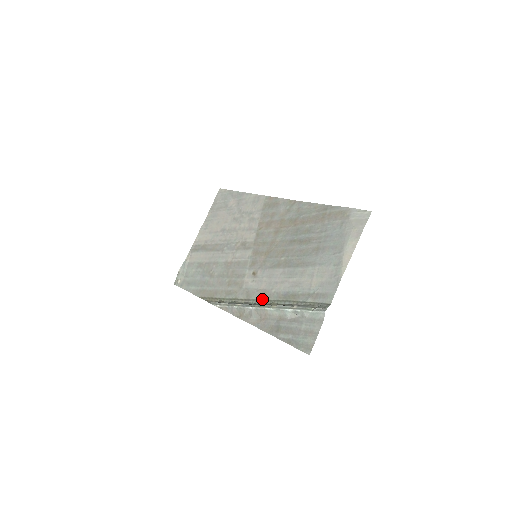
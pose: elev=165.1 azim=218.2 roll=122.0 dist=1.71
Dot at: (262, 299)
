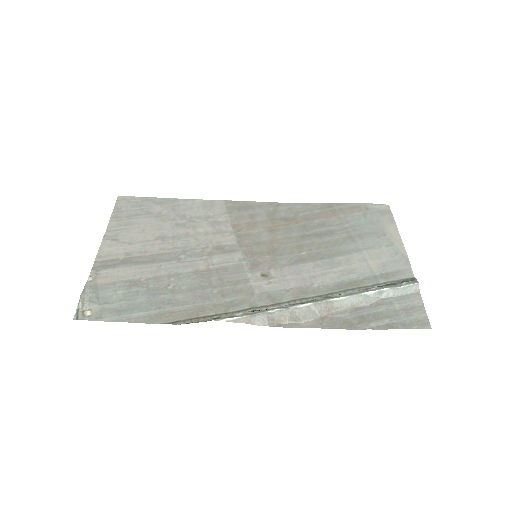
Dot at: (304, 297)
